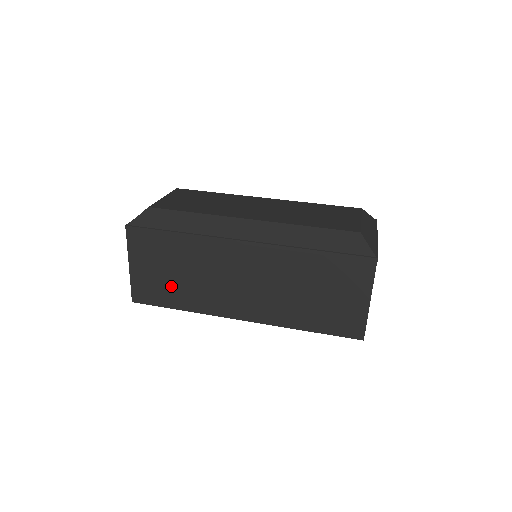
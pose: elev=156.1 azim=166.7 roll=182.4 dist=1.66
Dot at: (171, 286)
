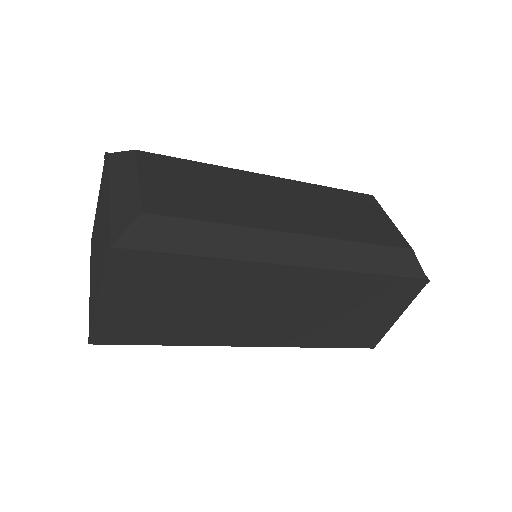
Dot at: (164, 321)
